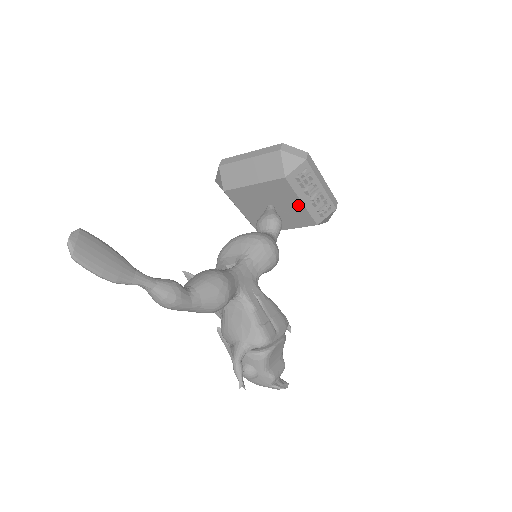
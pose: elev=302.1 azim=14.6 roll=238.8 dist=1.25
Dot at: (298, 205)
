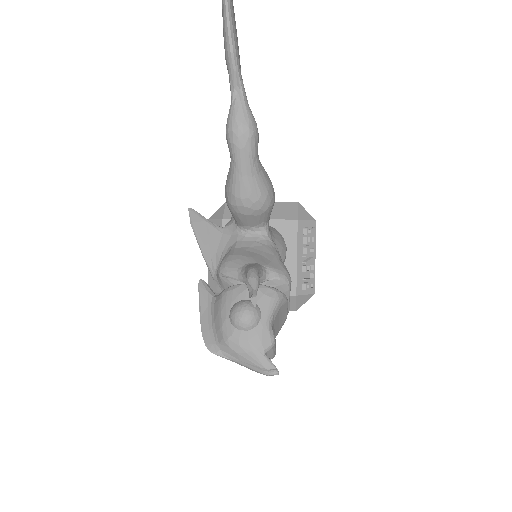
Dot at: (291, 260)
